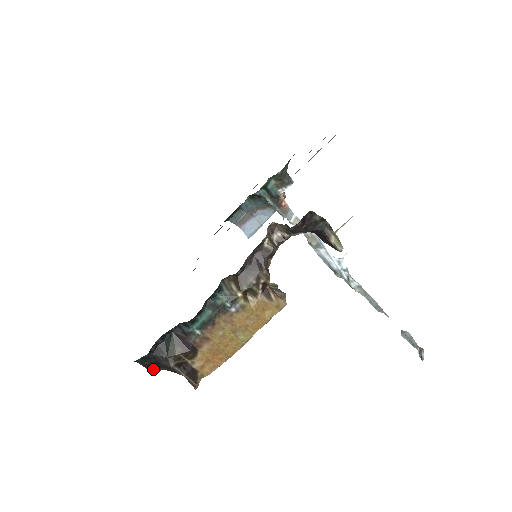
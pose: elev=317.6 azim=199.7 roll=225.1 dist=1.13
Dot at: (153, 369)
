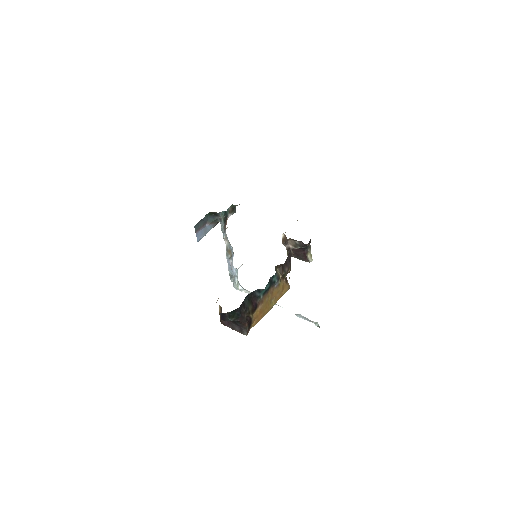
Dot at: (231, 319)
